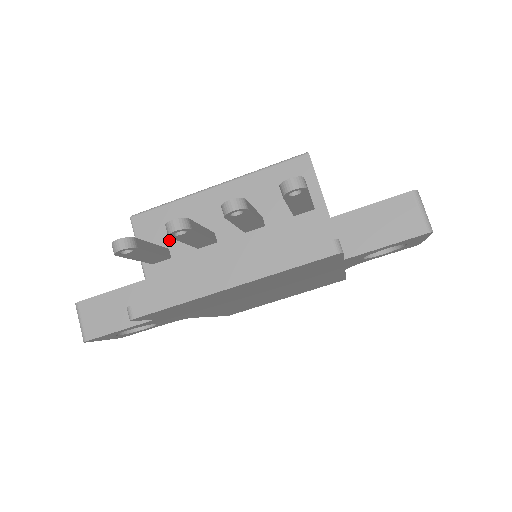
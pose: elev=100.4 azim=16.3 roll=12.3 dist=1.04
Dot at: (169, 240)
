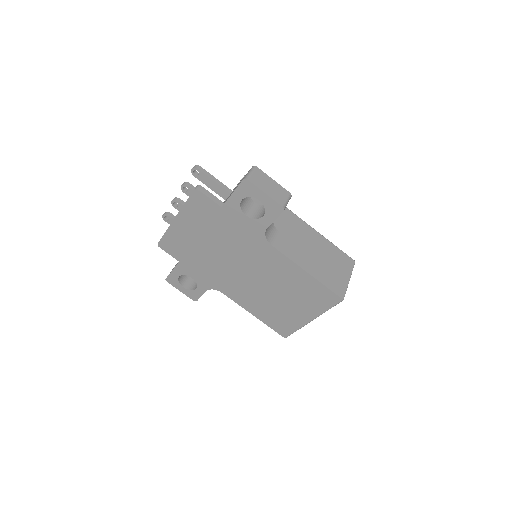
Dot at: occluded
